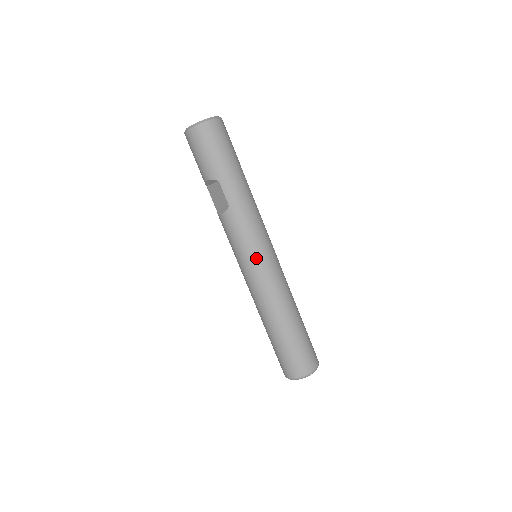
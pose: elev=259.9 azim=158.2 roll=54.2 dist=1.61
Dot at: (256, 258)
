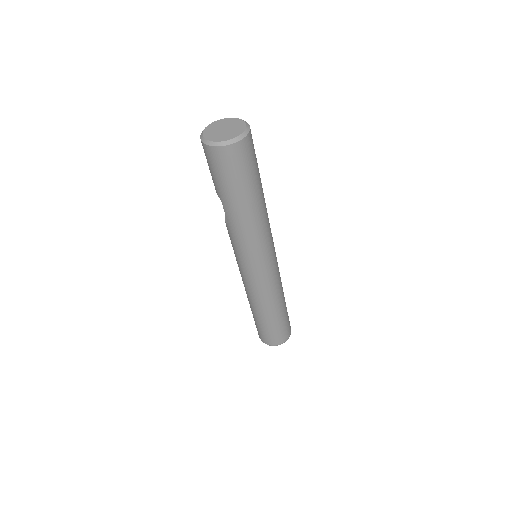
Dot at: (244, 268)
